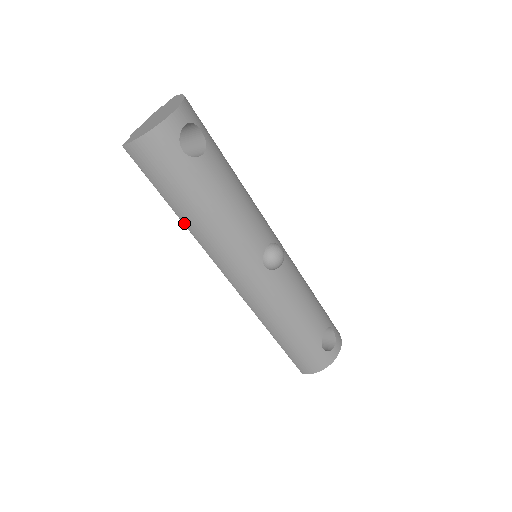
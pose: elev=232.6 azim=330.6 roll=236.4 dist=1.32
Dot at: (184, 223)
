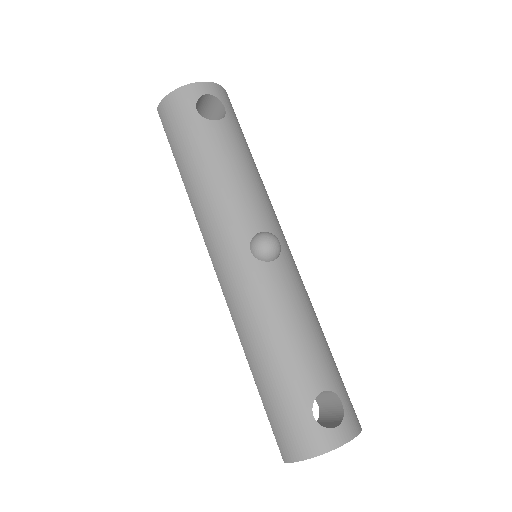
Dot at: (186, 187)
